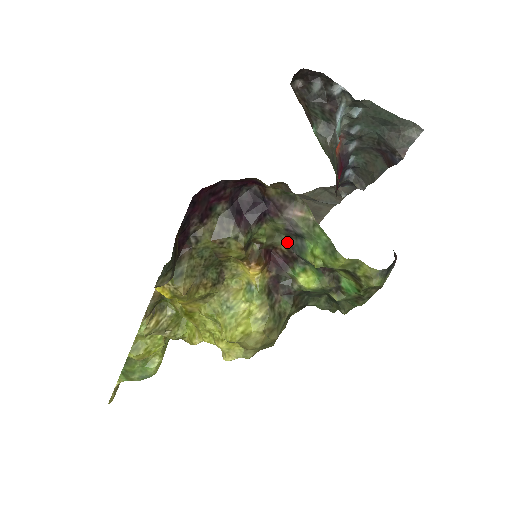
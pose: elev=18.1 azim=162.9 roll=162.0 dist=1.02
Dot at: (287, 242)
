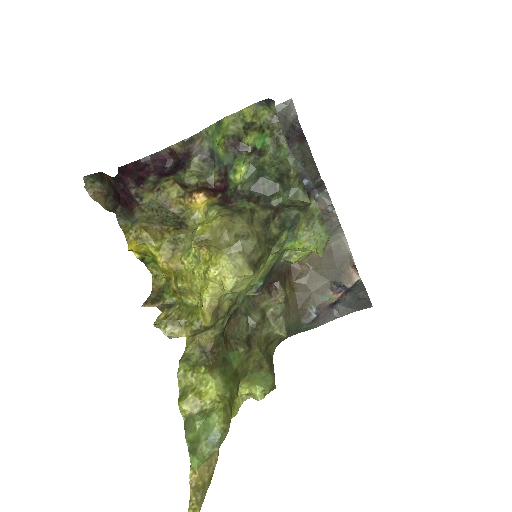
Dot at: (215, 172)
